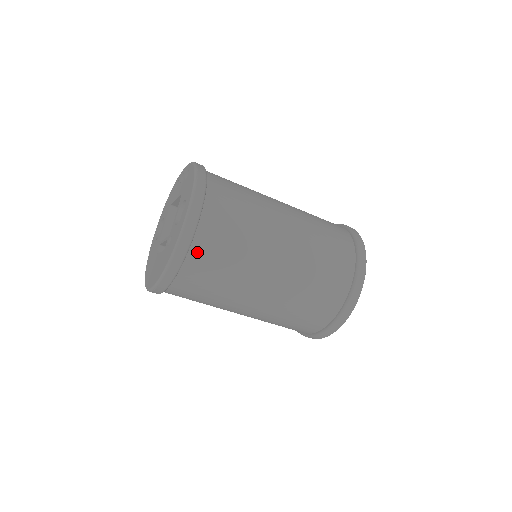
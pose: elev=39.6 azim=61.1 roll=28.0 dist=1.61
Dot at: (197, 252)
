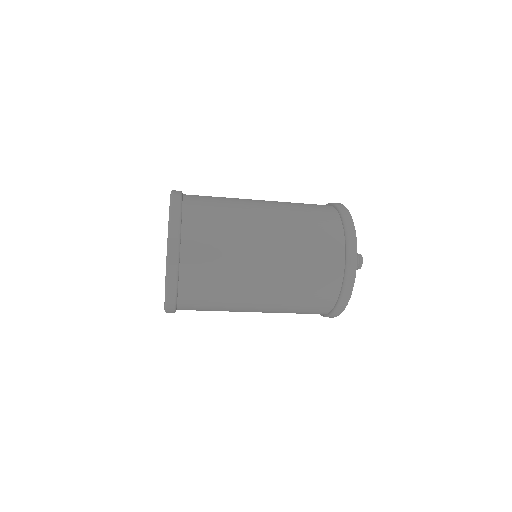
Dot at: occluded
